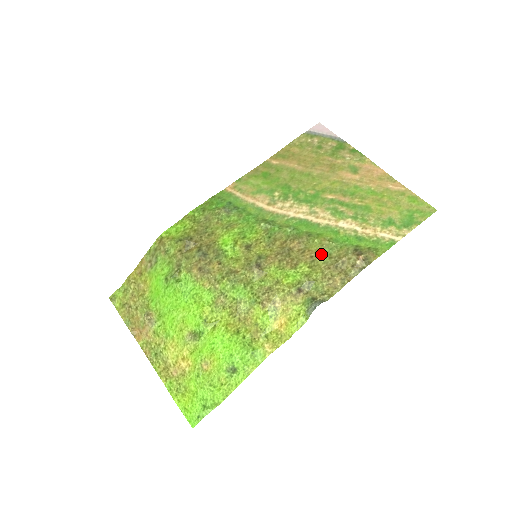
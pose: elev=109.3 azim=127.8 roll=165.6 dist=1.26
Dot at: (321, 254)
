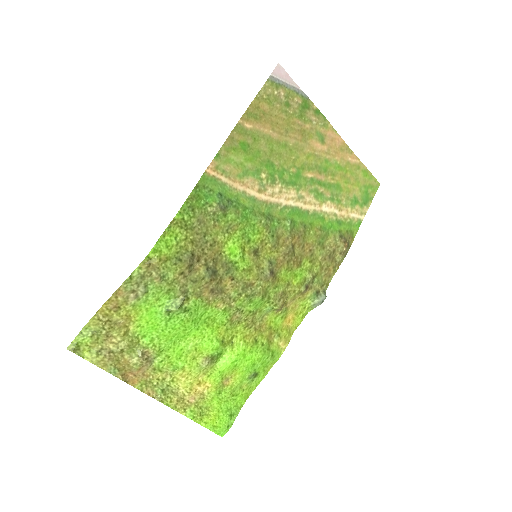
Dot at: (317, 246)
